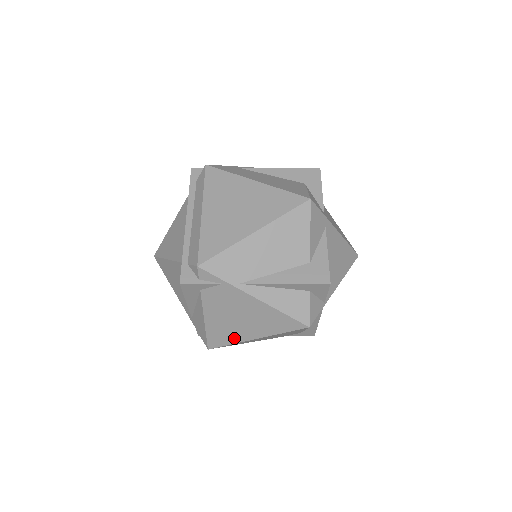
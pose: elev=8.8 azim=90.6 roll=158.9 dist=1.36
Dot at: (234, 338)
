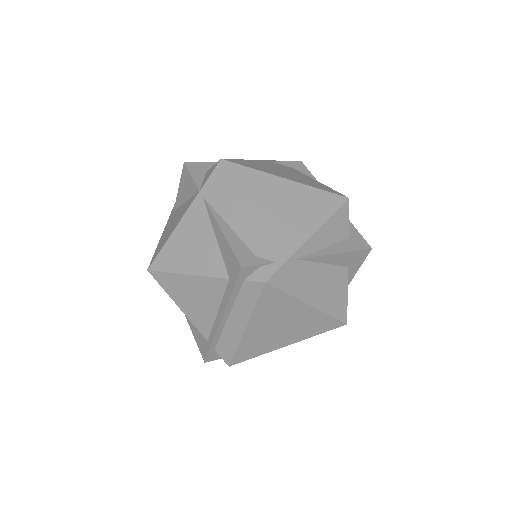
Dot at: occluded
